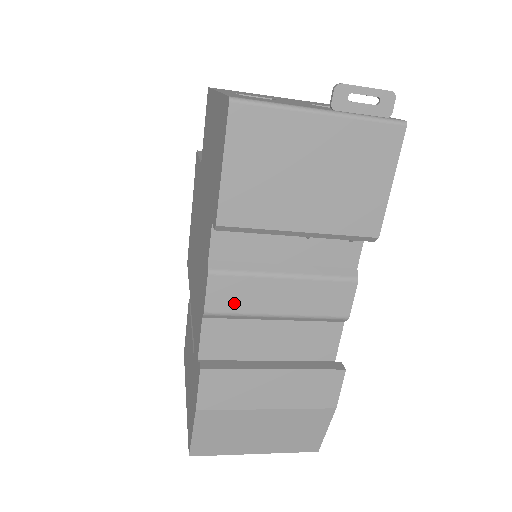
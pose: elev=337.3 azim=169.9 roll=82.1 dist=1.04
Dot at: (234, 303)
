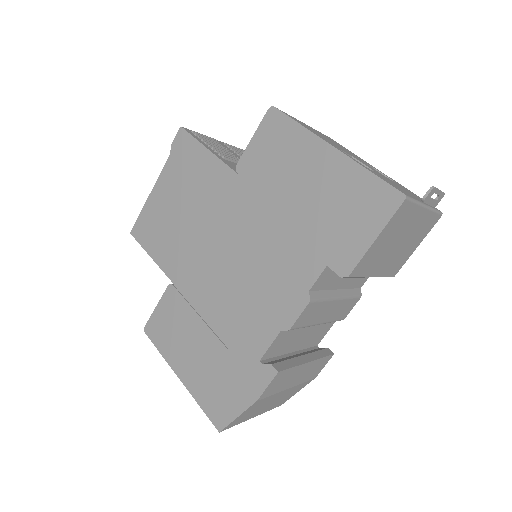
Dot at: (307, 320)
